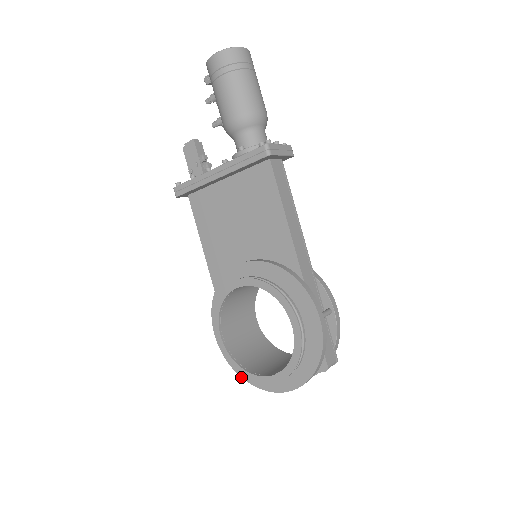
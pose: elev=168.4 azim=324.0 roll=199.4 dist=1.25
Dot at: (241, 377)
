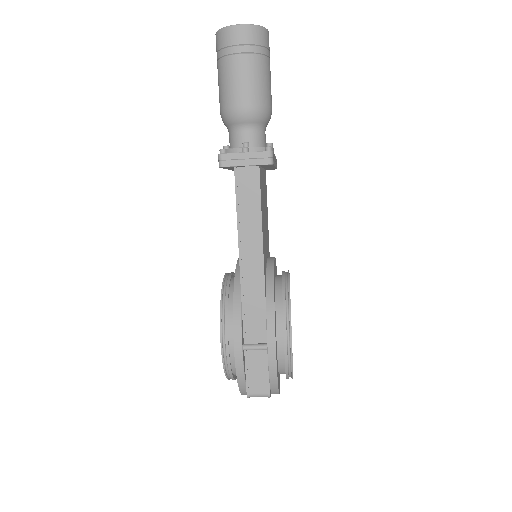
Dot at: occluded
